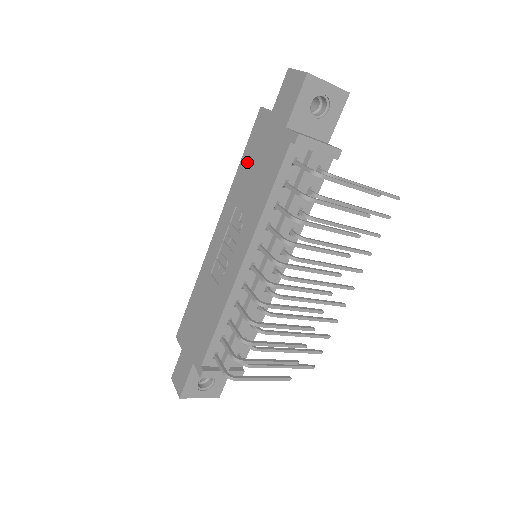
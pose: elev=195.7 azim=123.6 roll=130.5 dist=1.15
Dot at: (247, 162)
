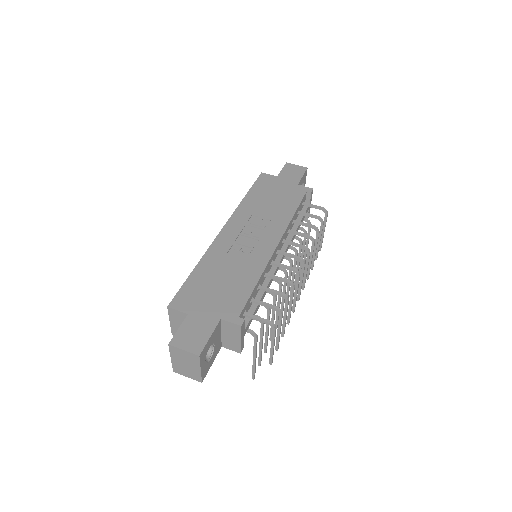
Dot at: (257, 194)
